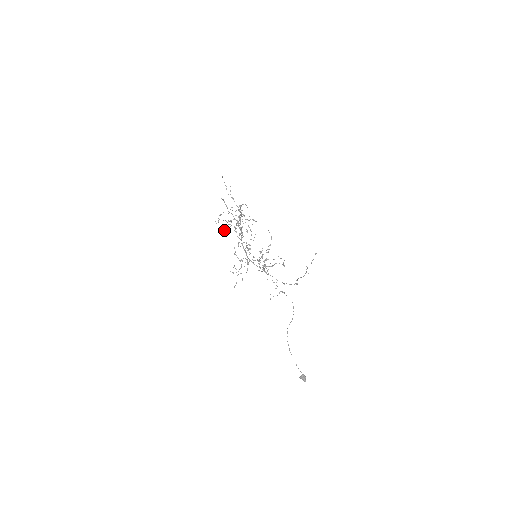
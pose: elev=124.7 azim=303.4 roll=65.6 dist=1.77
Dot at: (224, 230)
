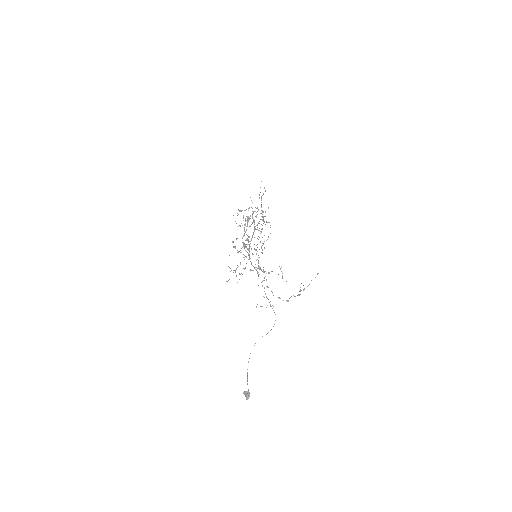
Dot at: occluded
